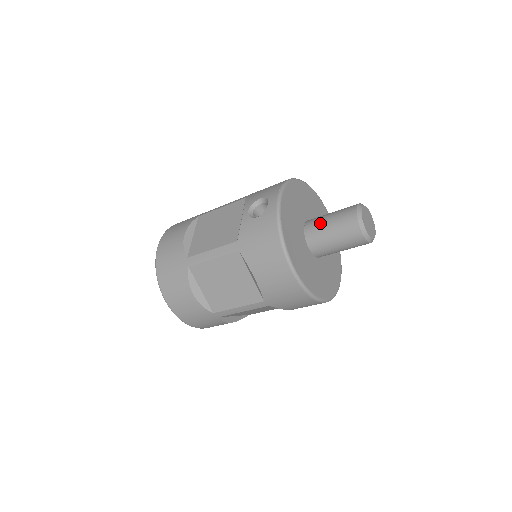
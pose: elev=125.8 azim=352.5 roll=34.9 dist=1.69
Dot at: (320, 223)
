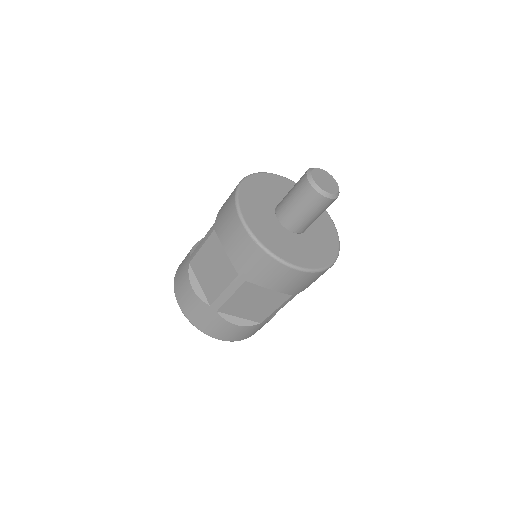
Dot at: occluded
